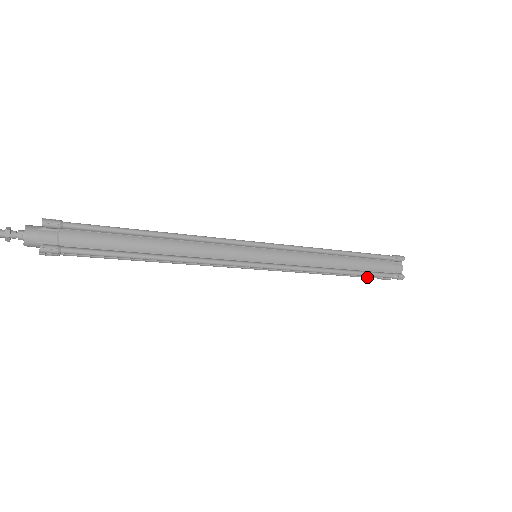
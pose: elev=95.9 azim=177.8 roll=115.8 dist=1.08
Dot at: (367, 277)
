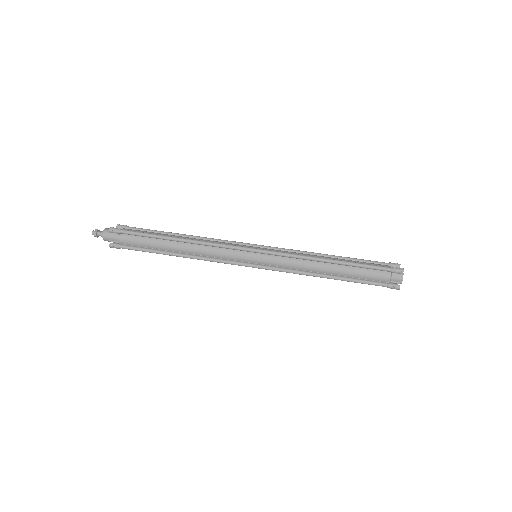
Dot at: occluded
